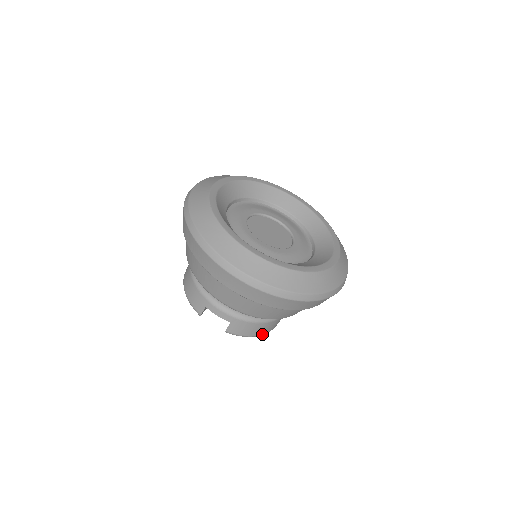
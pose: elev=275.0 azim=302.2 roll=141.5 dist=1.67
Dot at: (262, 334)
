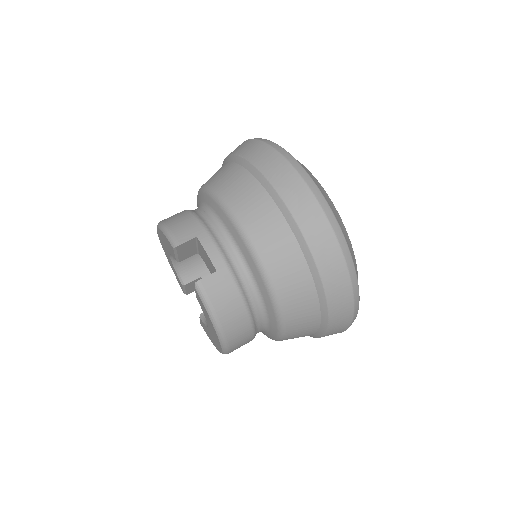
Dot at: (223, 331)
